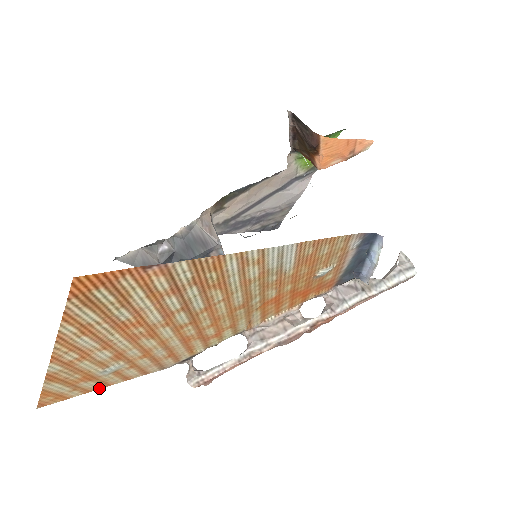
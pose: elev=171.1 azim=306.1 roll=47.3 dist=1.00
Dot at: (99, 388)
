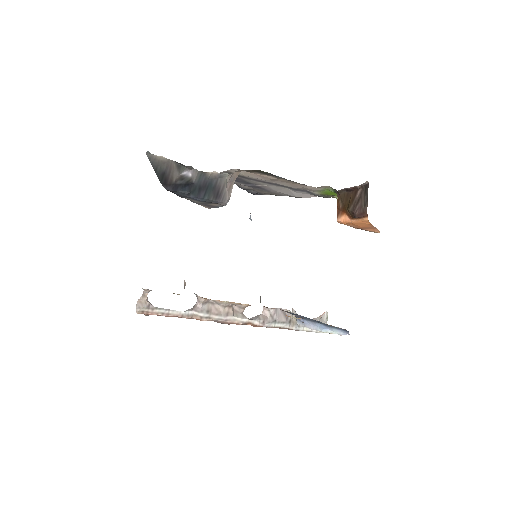
Dot at: occluded
